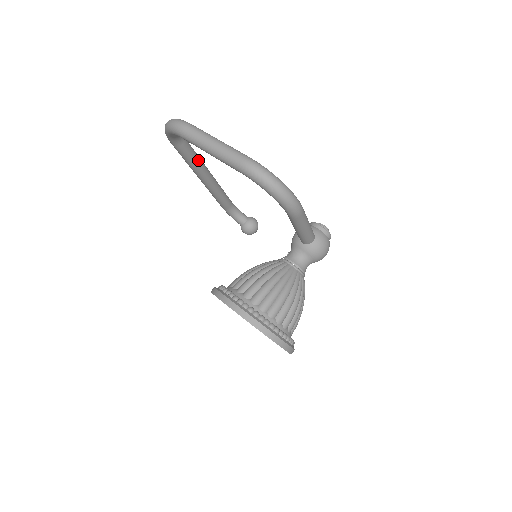
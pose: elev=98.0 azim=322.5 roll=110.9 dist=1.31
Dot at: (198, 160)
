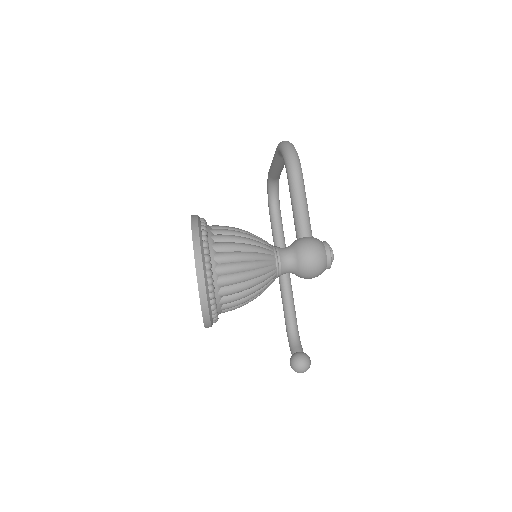
Dot at: (282, 241)
